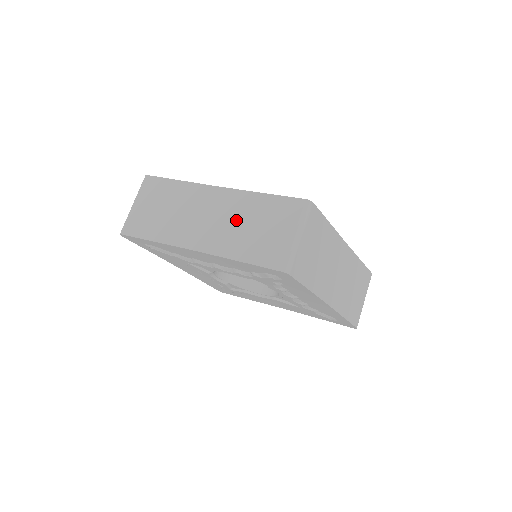
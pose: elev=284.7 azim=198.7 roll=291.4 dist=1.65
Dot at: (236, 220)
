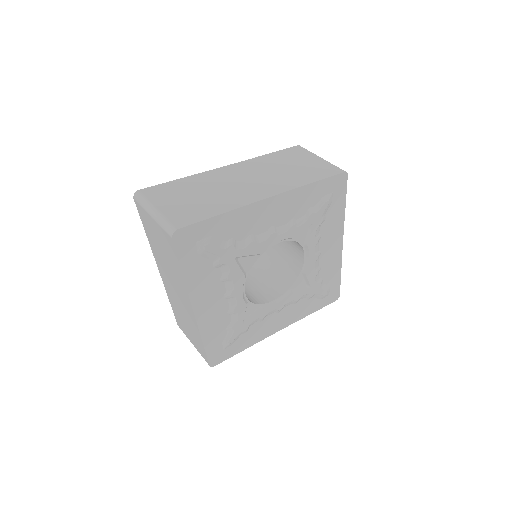
Dot at: (272, 170)
